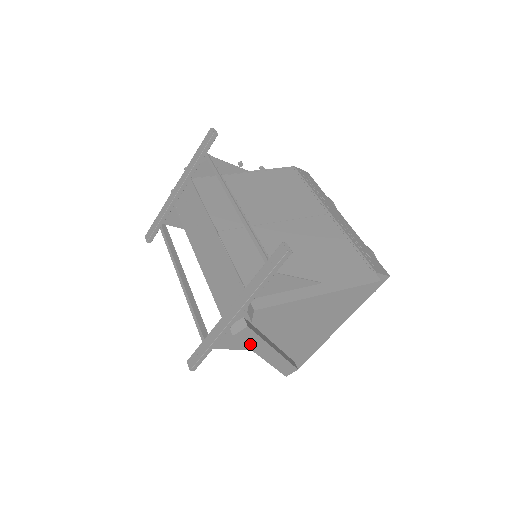
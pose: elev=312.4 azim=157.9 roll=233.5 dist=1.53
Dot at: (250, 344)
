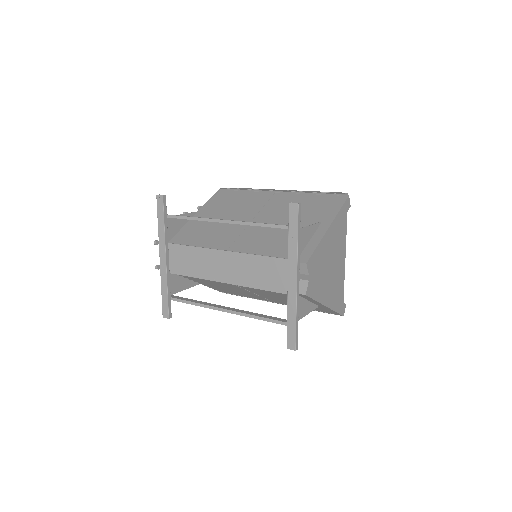
Dot at: (316, 297)
